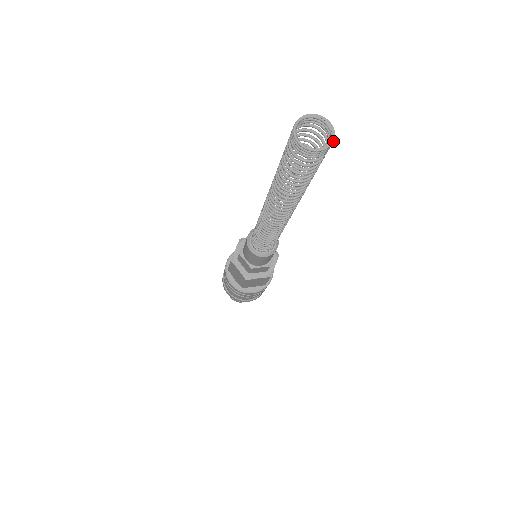
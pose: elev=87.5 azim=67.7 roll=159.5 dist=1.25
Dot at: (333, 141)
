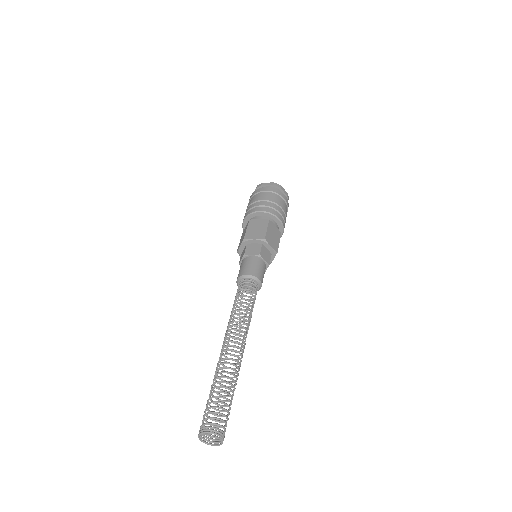
Dot at: occluded
